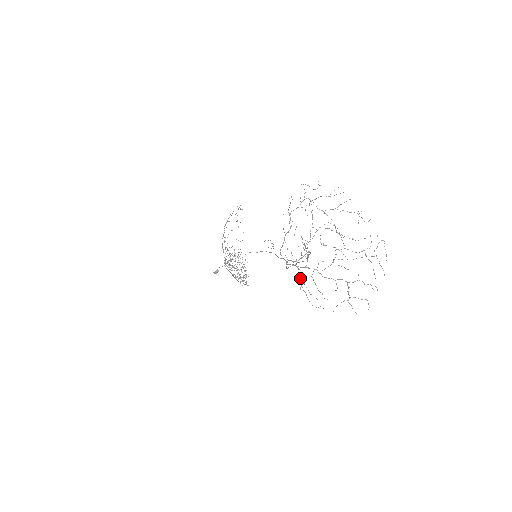
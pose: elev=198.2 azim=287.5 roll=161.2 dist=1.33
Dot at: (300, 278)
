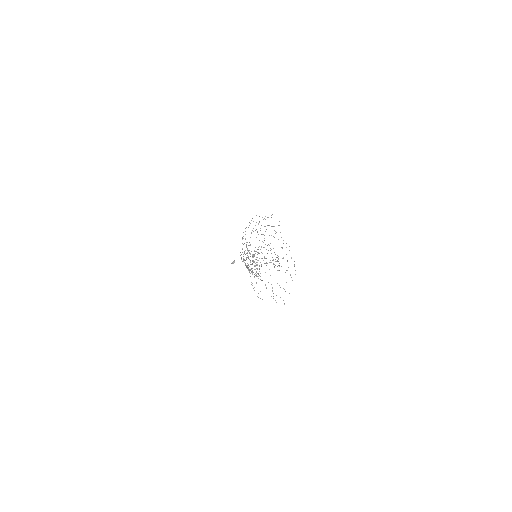
Dot at: occluded
